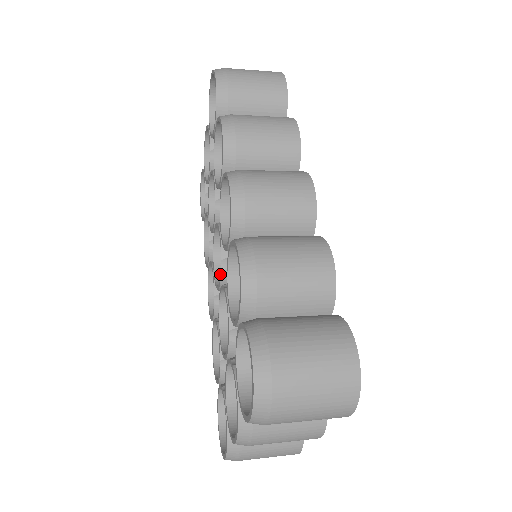
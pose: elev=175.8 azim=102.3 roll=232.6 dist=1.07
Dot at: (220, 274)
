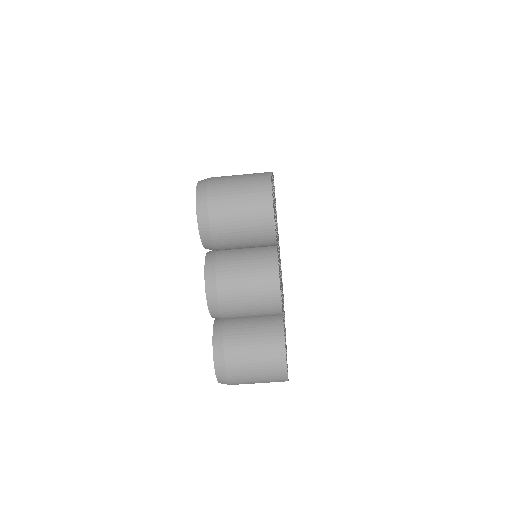
Dot at: occluded
